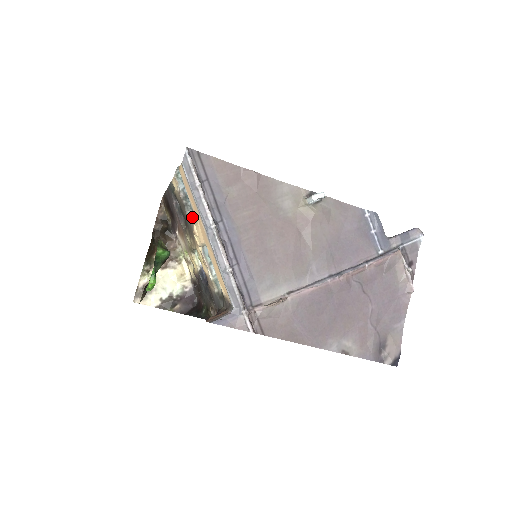
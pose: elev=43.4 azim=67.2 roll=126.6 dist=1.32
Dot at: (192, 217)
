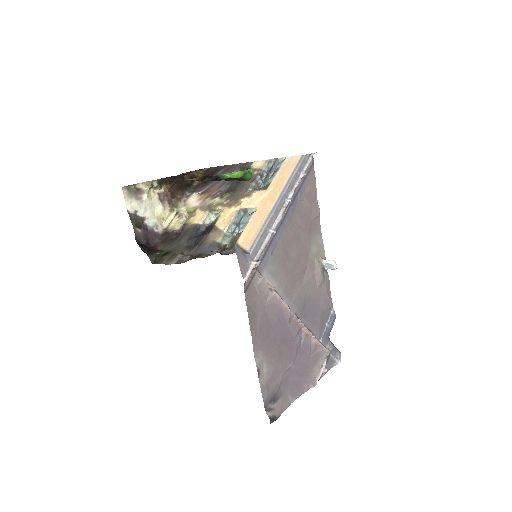
Dot at: (253, 189)
